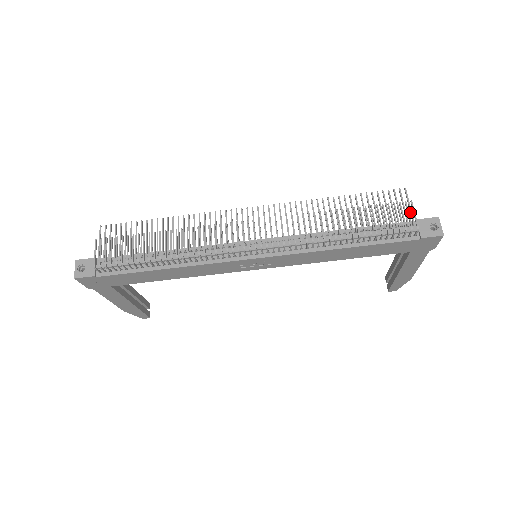
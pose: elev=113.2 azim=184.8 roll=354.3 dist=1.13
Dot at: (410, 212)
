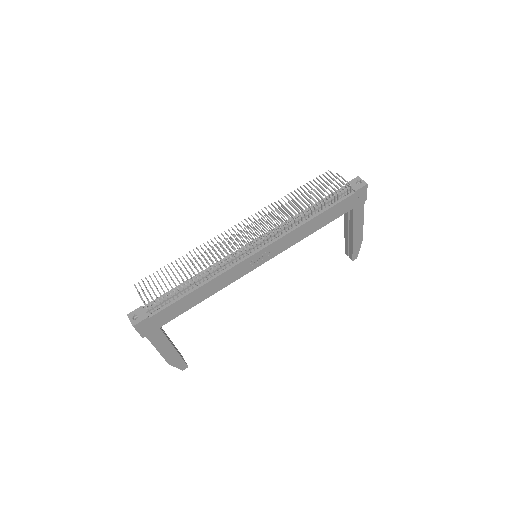
Dot at: occluded
